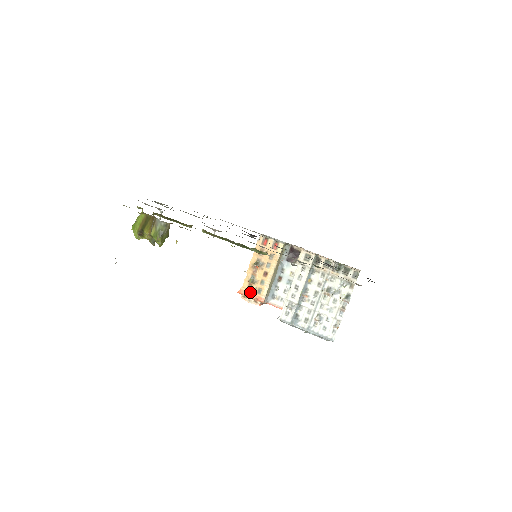
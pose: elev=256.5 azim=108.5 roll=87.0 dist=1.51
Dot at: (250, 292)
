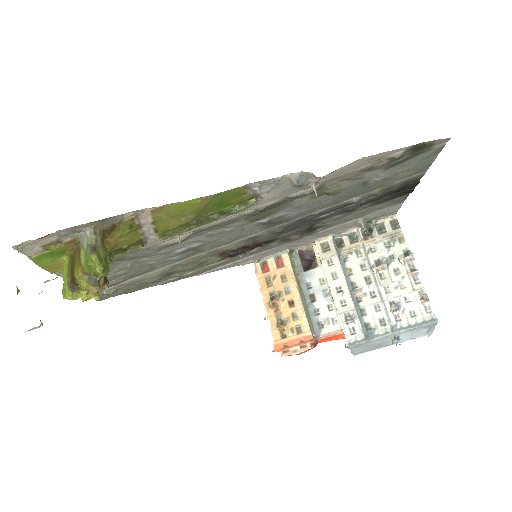
Dot at: (288, 340)
